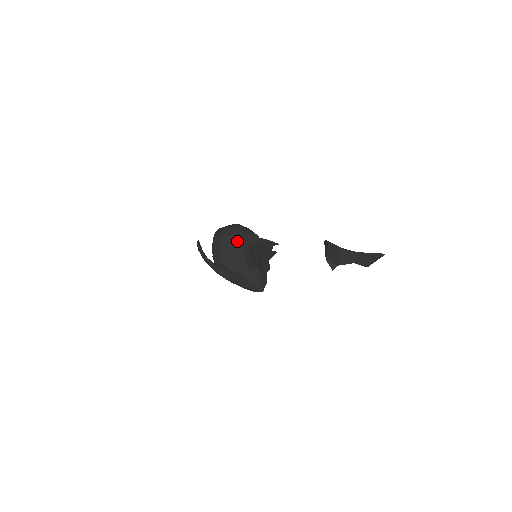
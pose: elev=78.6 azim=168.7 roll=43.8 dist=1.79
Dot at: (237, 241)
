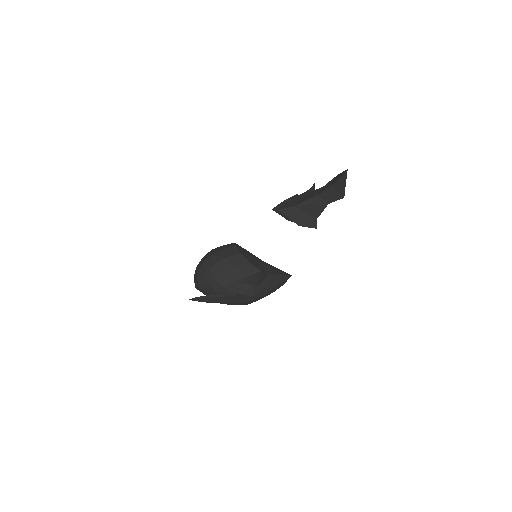
Dot at: (236, 254)
